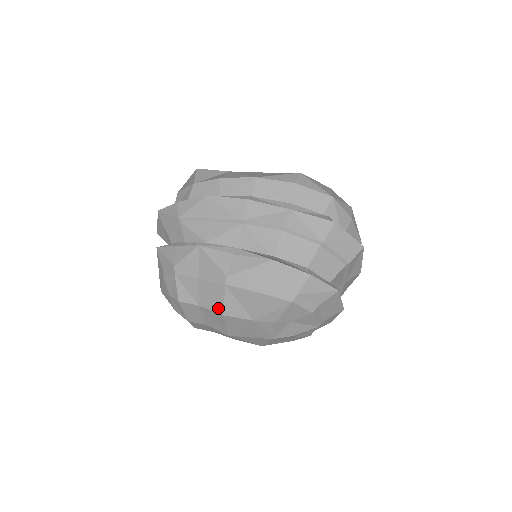
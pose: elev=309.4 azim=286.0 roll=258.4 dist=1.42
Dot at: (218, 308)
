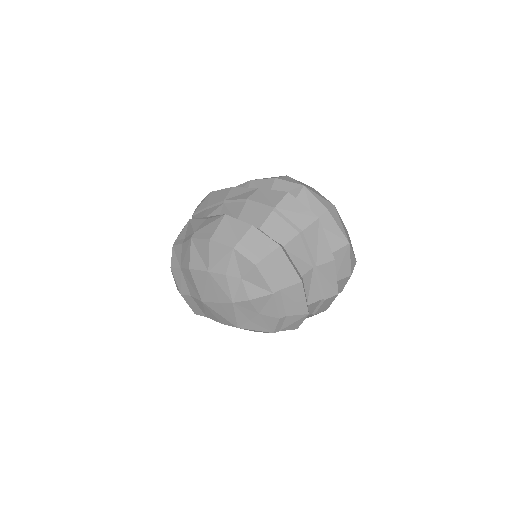
Dot at: (187, 263)
